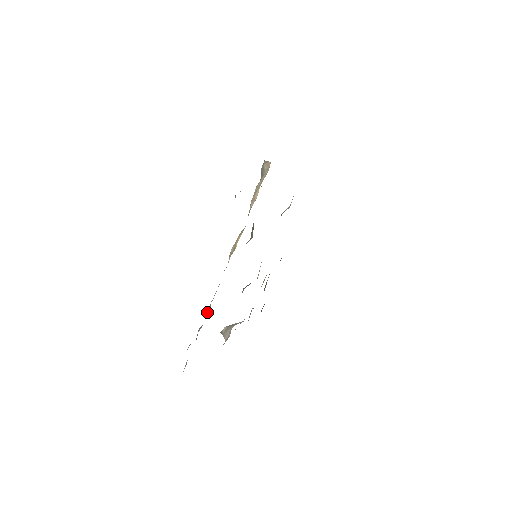
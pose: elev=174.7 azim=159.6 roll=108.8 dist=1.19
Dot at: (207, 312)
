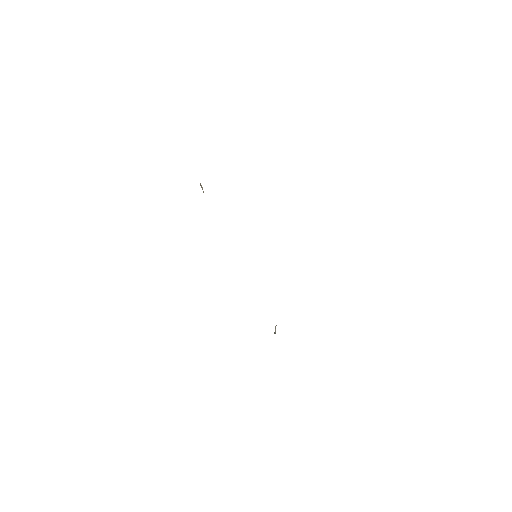
Dot at: occluded
